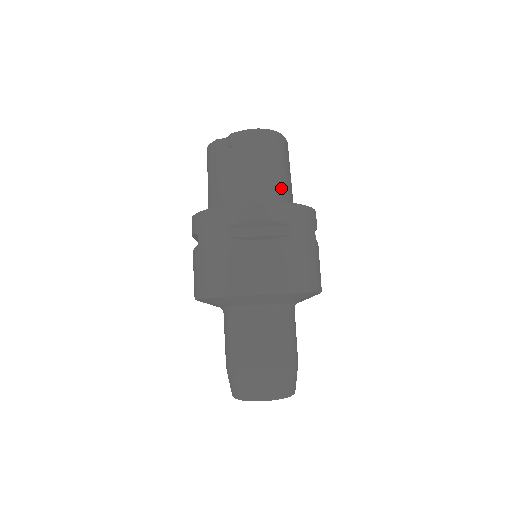
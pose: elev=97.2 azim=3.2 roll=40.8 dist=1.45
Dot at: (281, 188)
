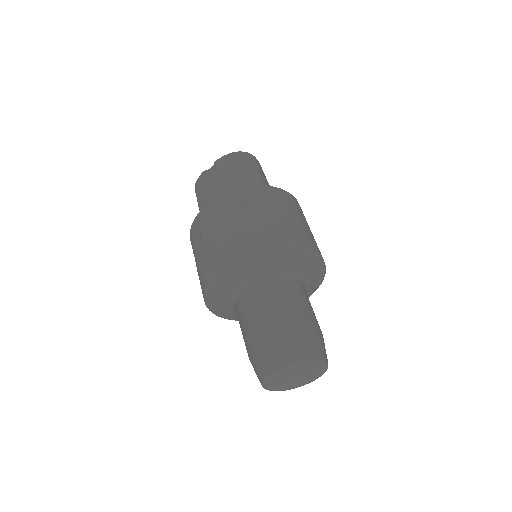
Dot at: occluded
